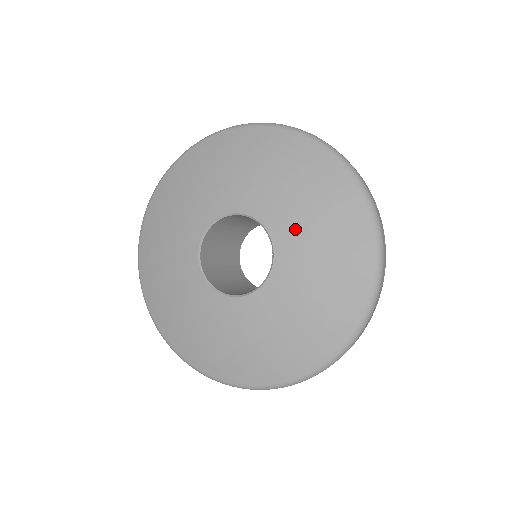
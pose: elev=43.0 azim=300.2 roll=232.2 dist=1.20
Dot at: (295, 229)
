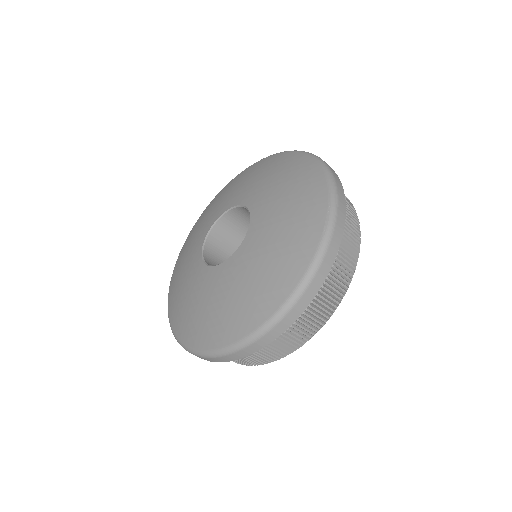
Dot at: (265, 196)
